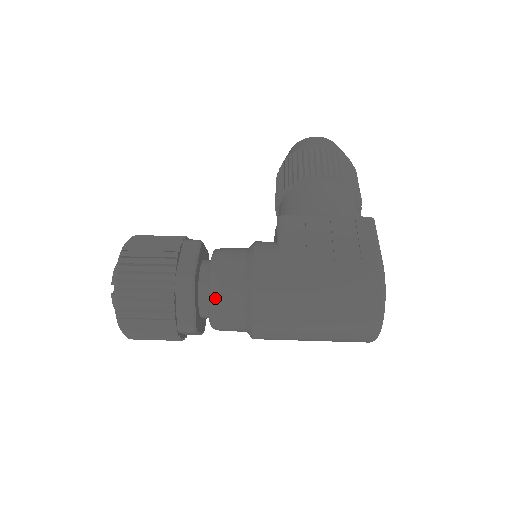
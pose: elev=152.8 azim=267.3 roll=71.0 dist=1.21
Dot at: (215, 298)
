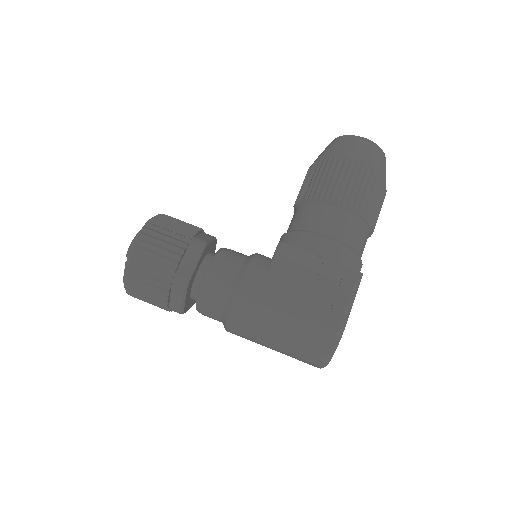
Dot at: (202, 301)
